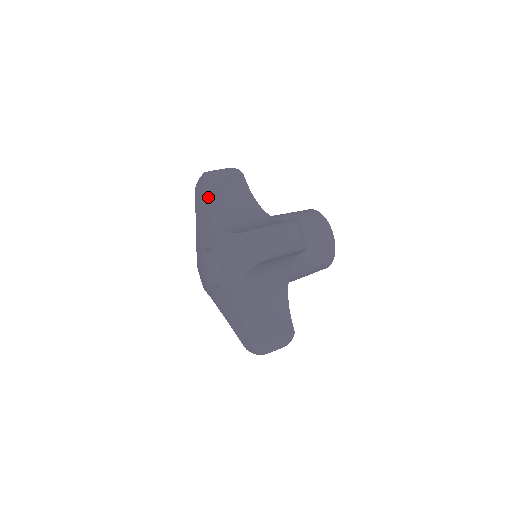
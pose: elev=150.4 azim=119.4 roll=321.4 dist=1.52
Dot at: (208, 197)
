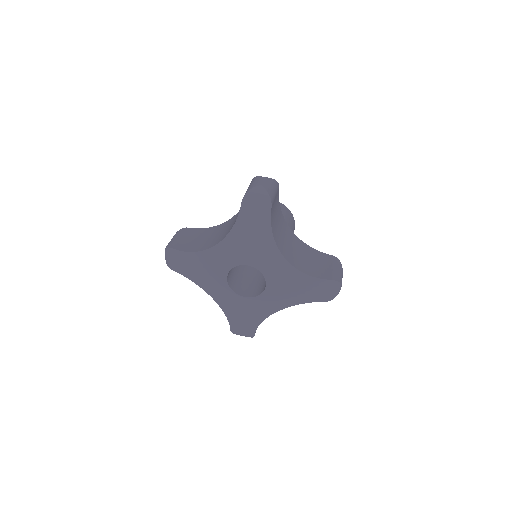
Dot at: (272, 223)
